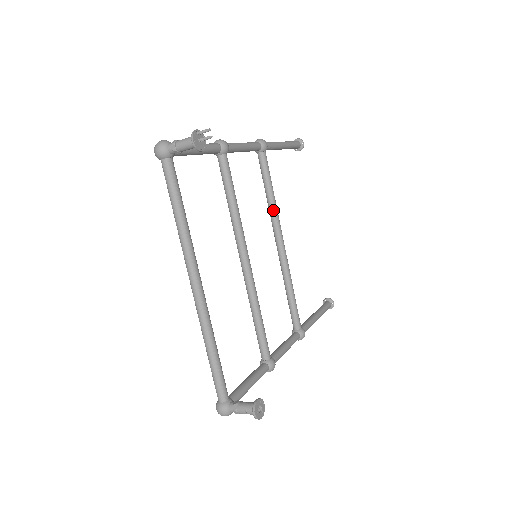
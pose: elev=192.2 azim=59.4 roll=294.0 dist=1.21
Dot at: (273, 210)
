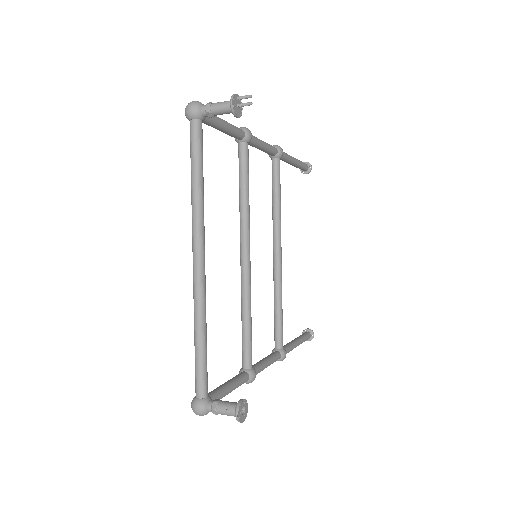
Dot at: (277, 218)
